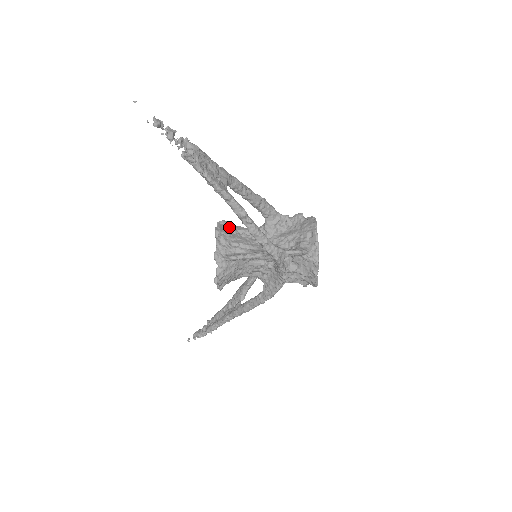
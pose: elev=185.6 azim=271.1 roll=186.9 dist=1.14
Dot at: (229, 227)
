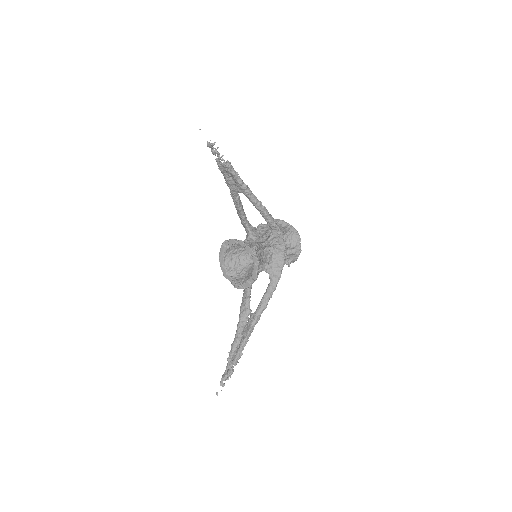
Dot at: occluded
